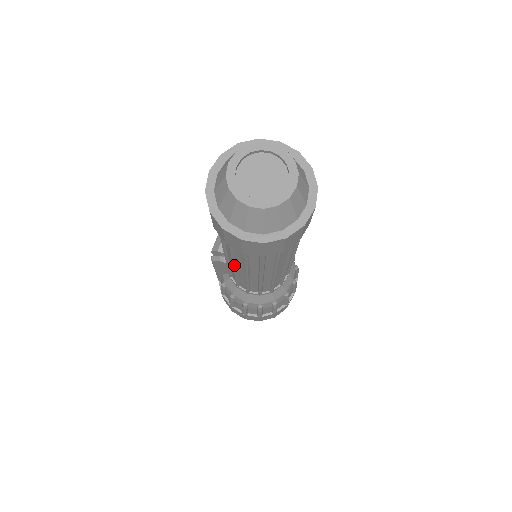
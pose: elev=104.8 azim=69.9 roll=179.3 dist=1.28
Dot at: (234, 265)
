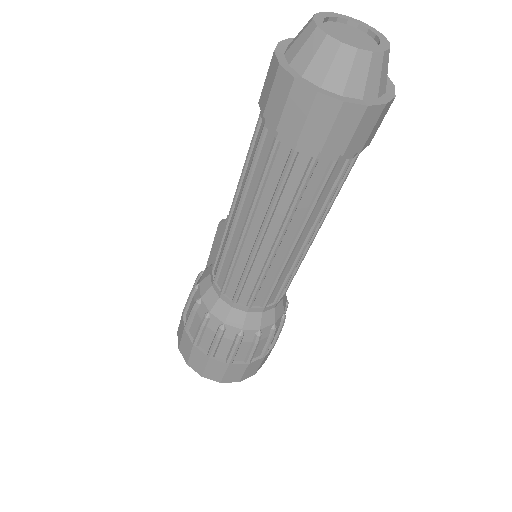
Dot at: (237, 191)
